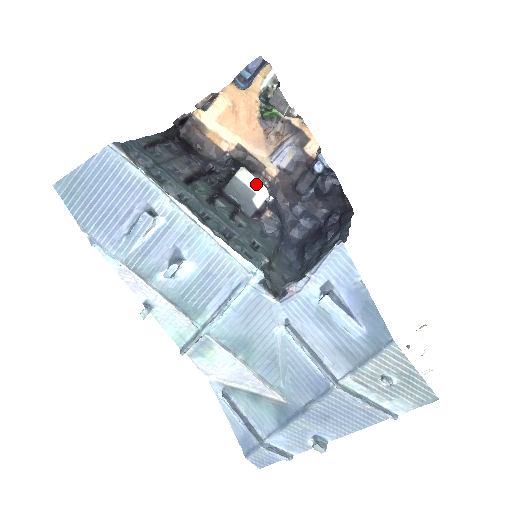
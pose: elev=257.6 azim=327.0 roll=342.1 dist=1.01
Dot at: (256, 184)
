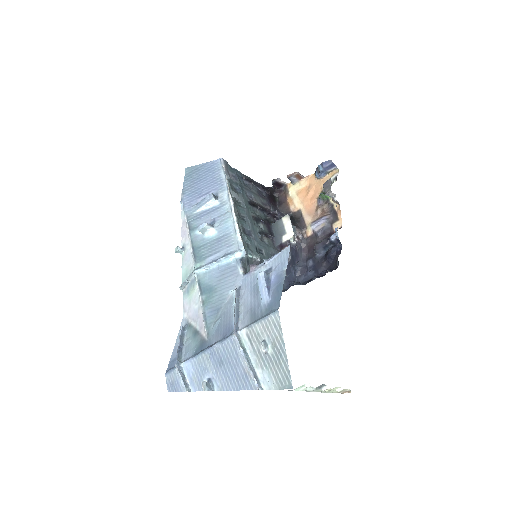
Dot at: (290, 227)
